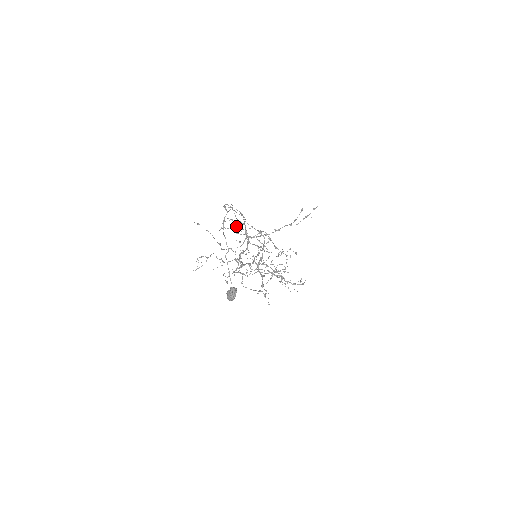
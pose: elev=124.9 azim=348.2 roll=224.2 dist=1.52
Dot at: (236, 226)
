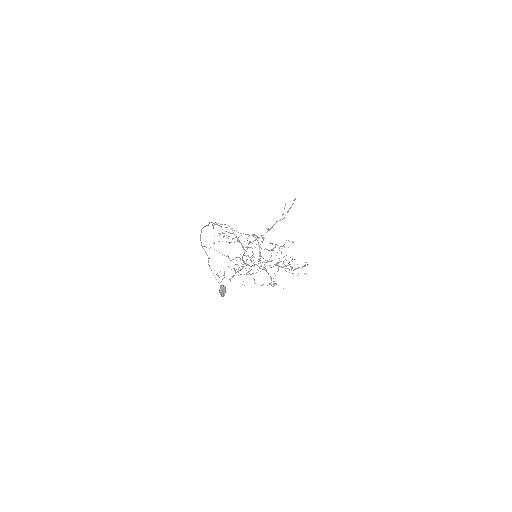
Dot at: occluded
